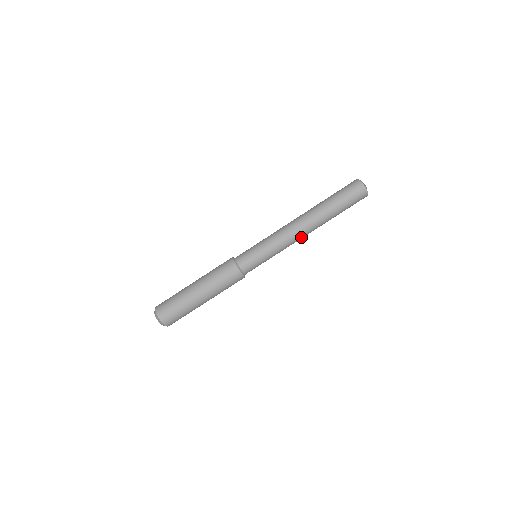
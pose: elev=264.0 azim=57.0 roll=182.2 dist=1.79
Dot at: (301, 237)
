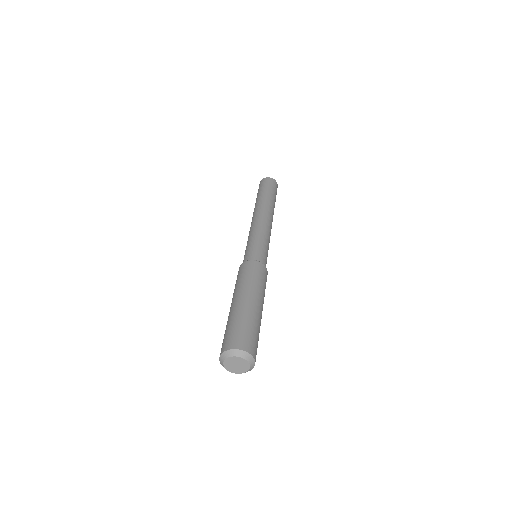
Dot at: (263, 217)
